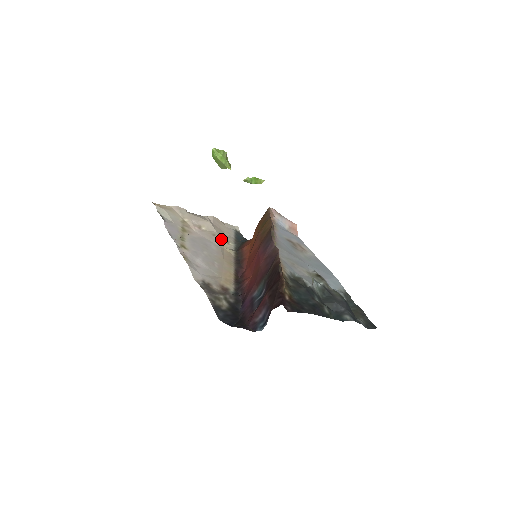
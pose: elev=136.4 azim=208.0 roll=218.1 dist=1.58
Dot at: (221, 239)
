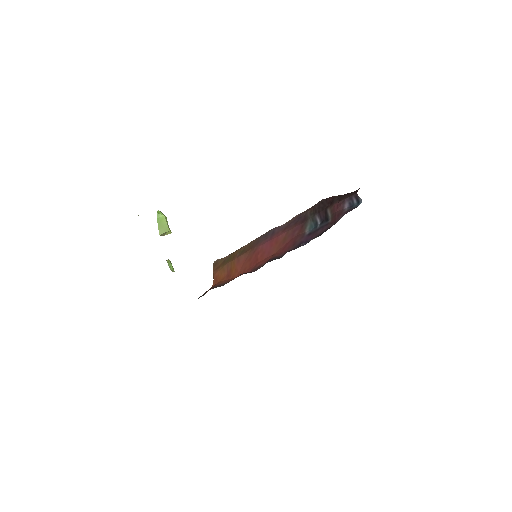
Dot at: occluded
